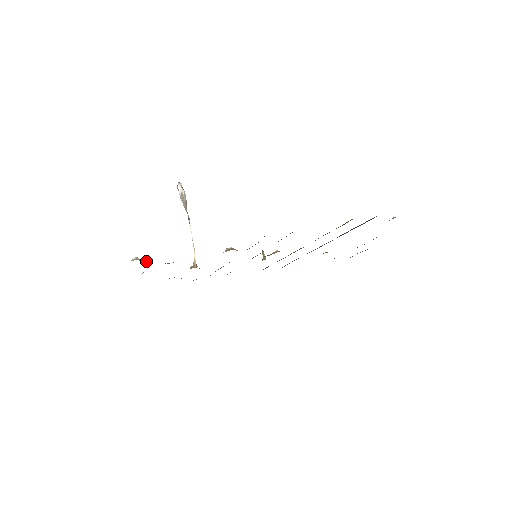
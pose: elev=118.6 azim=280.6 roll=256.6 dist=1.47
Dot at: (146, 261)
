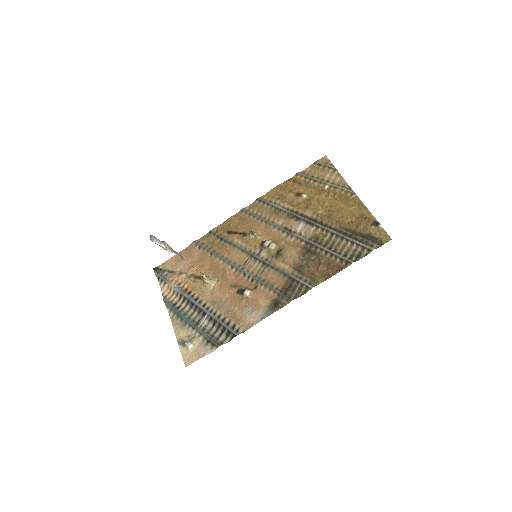
Dot at: (198, 344)
